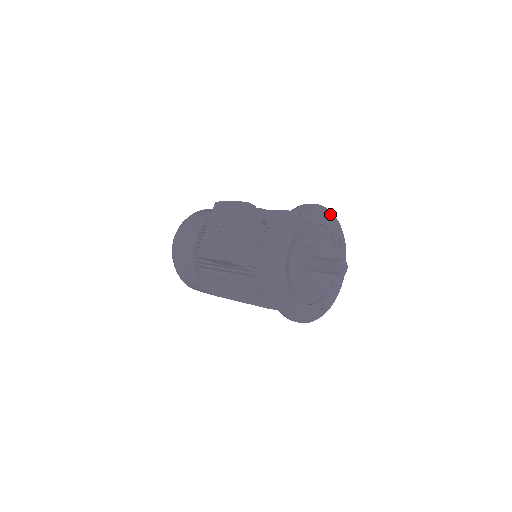
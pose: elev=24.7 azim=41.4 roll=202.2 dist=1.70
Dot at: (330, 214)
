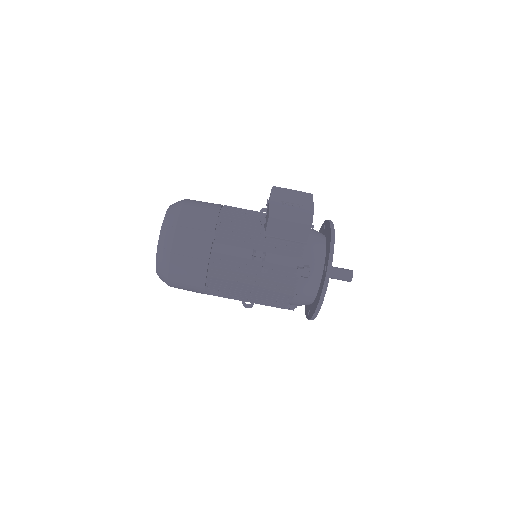
Dot at: occluded
